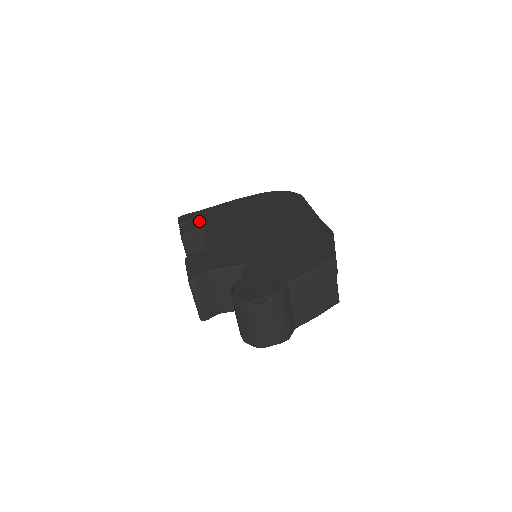
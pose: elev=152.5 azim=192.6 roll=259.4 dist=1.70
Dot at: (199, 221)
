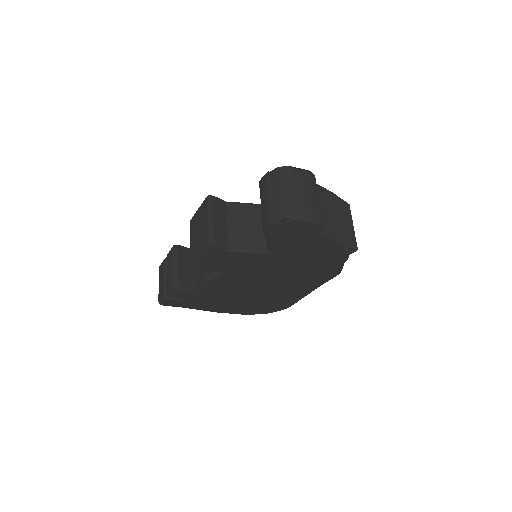
Dot at: occluded
